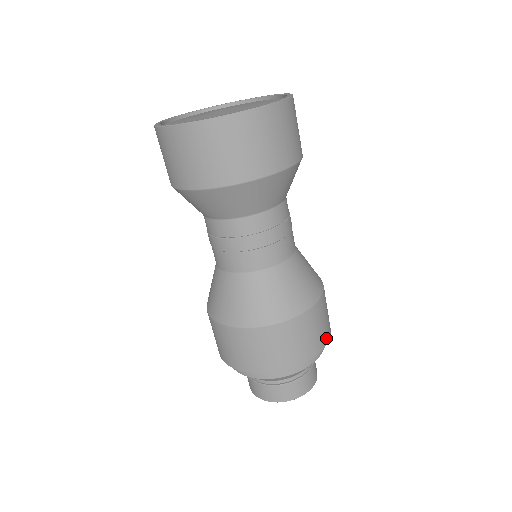
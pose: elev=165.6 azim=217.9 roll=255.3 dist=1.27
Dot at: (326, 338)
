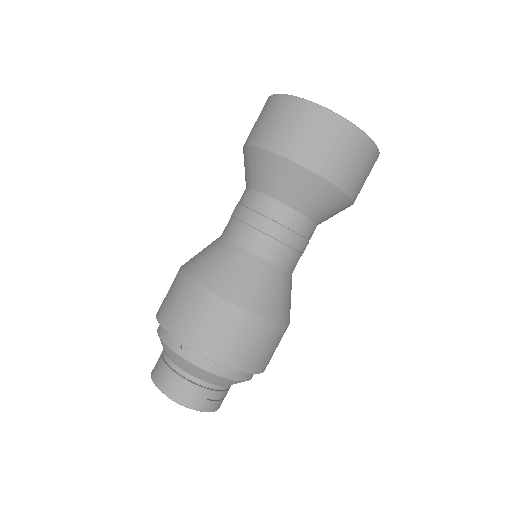
Dot at: (224, 357)
